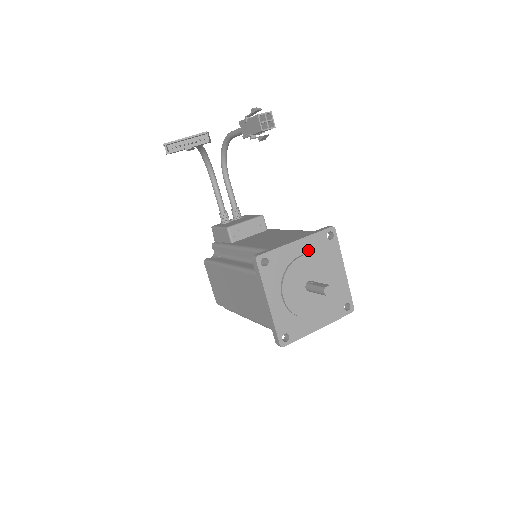
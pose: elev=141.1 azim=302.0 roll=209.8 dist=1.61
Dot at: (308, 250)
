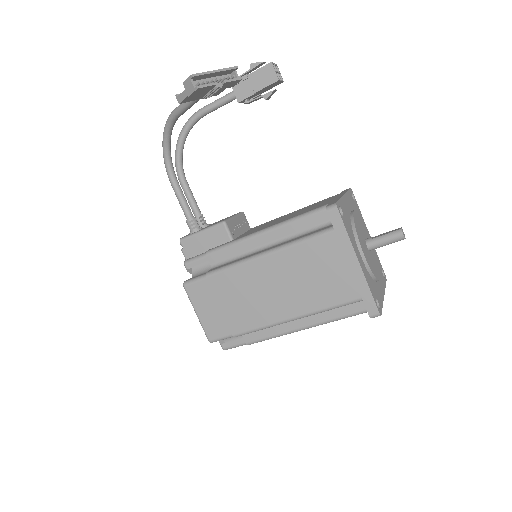
Dot at: (351, 207)
